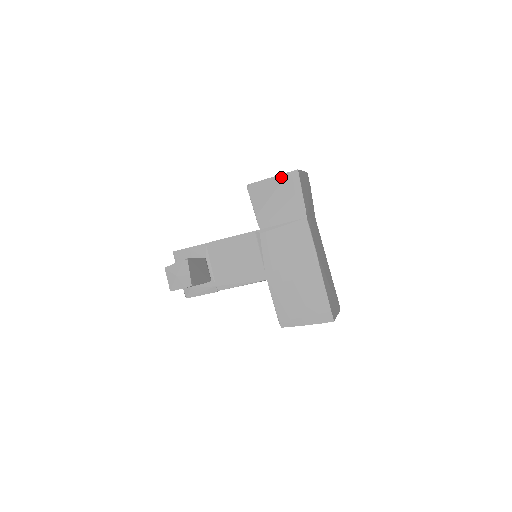
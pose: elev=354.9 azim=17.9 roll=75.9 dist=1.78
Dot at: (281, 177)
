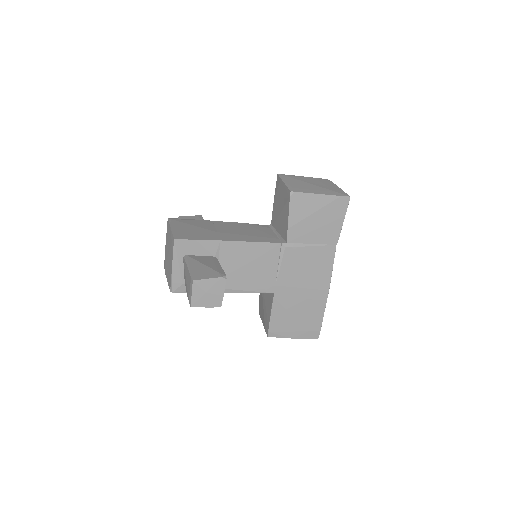
Dot at: (331, 198)
